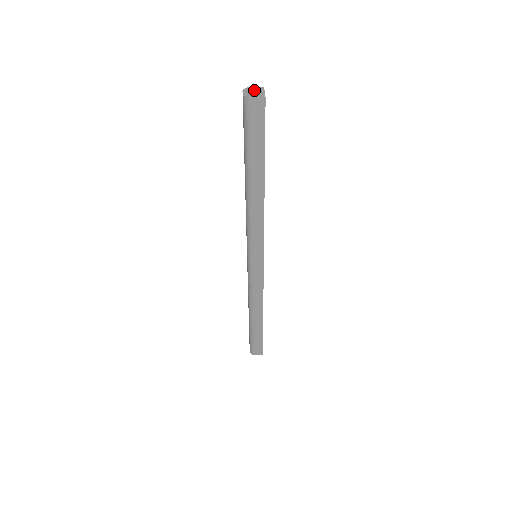
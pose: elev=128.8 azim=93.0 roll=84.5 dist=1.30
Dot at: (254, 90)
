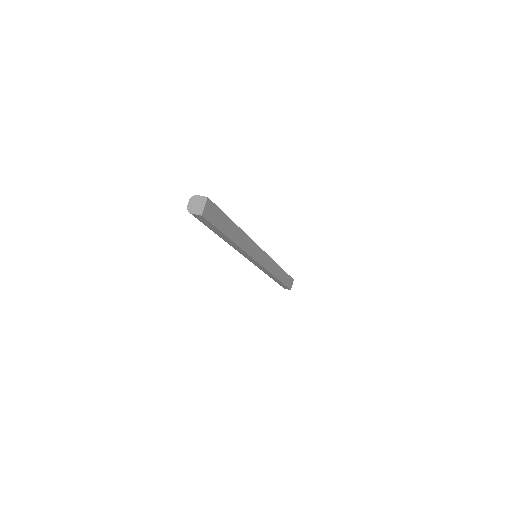
Dot at: (198, 201)
